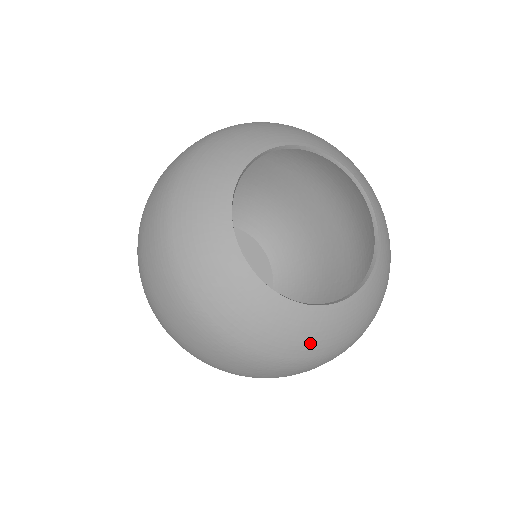
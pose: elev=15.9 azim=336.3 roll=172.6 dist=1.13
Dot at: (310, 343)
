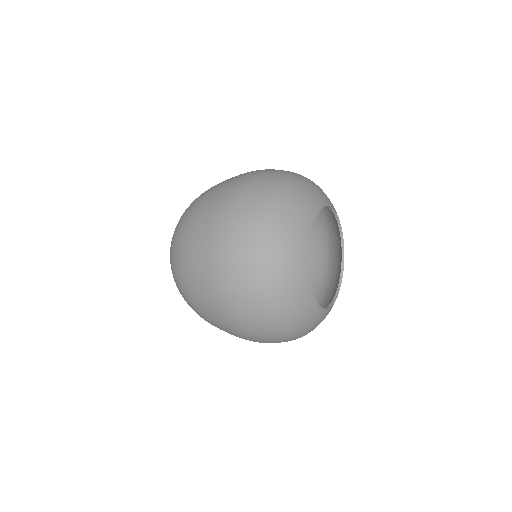
Dot at: occluded
